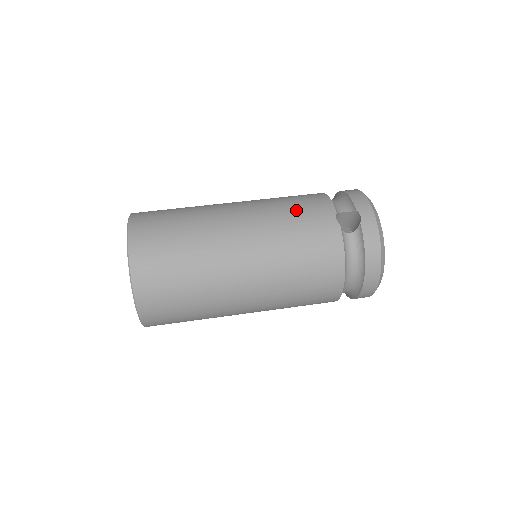
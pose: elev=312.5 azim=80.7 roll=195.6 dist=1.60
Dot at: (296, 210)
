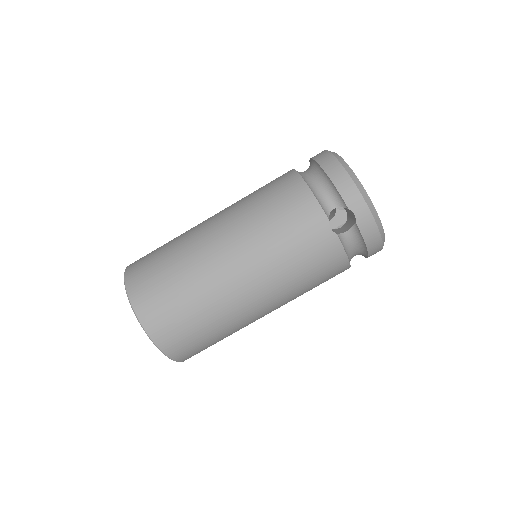
Dot at: (287, 233)
